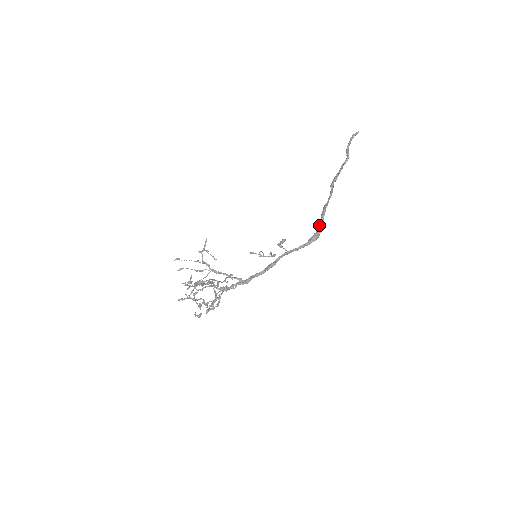
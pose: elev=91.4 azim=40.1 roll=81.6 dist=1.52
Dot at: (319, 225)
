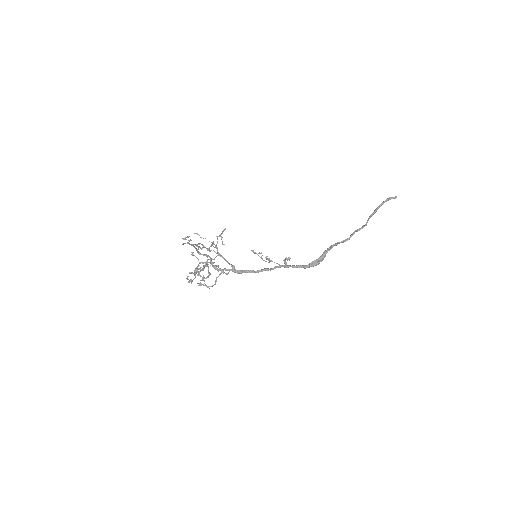
Dot at: (322, 255)
